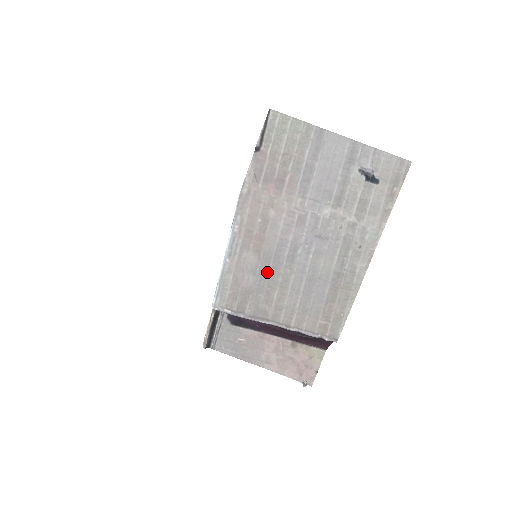
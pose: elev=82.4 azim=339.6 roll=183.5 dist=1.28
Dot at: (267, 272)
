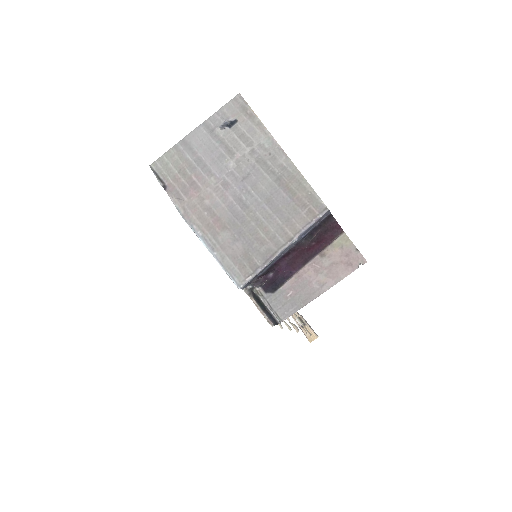
Dot at: (242, 230)
